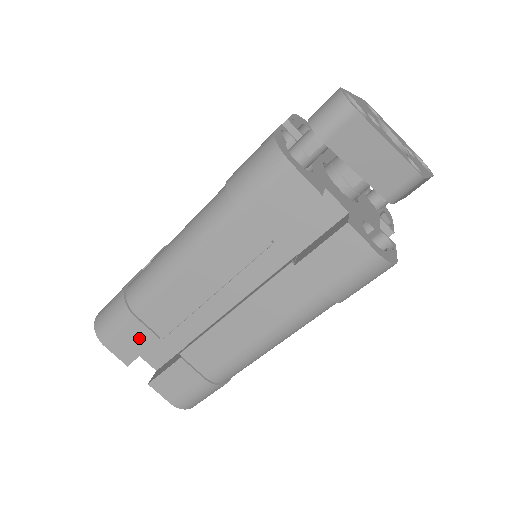
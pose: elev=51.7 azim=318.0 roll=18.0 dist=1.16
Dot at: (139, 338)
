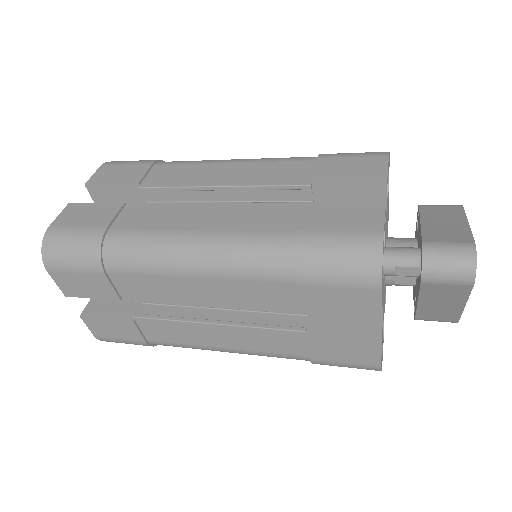
Dot at: (97, 289)
